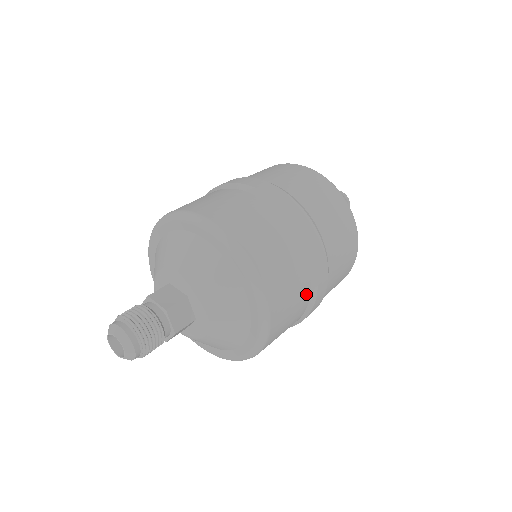
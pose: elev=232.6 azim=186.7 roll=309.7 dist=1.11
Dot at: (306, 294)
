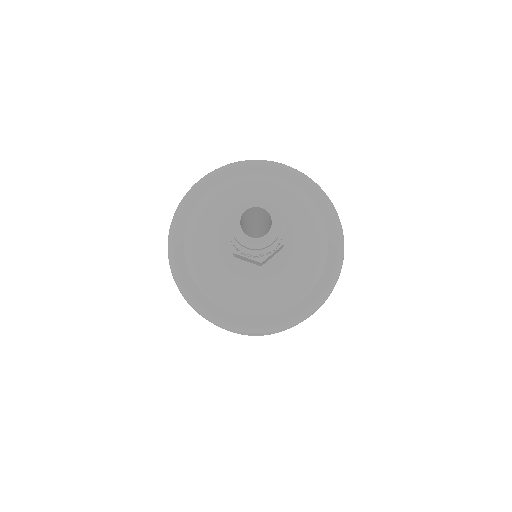
Dot at: occluded
